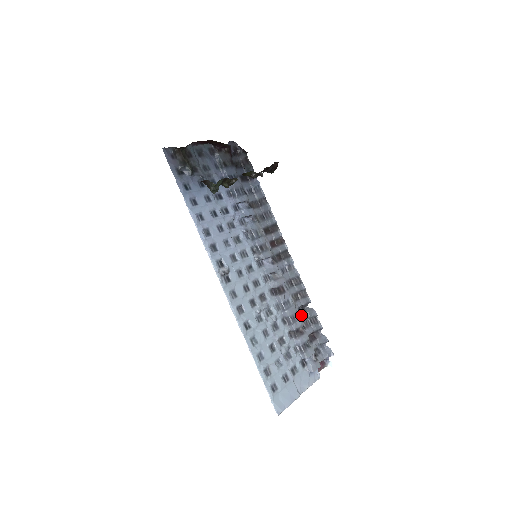
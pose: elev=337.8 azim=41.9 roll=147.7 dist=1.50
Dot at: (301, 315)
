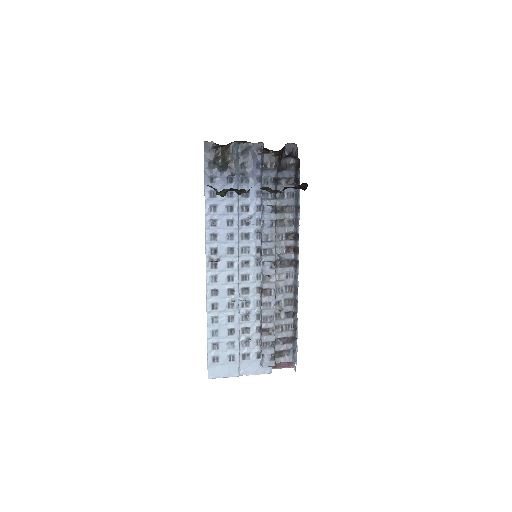
Dot at: (286, 318)
